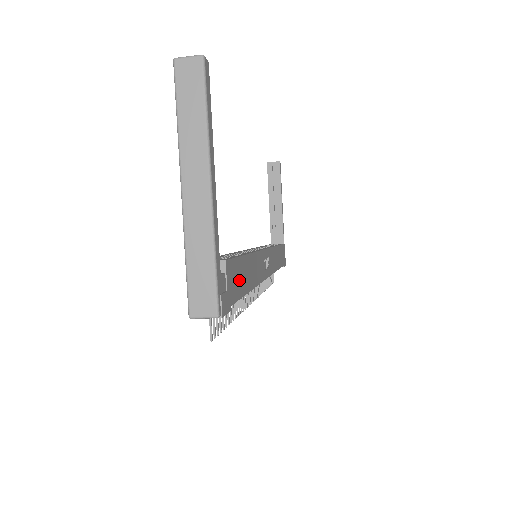
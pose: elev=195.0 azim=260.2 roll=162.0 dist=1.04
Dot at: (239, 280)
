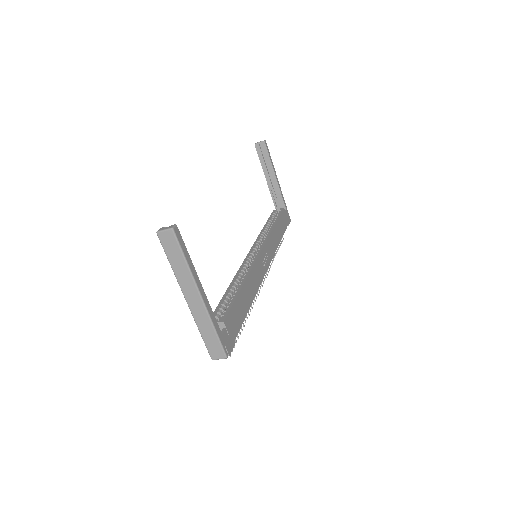
Dot at: (238, 315)
